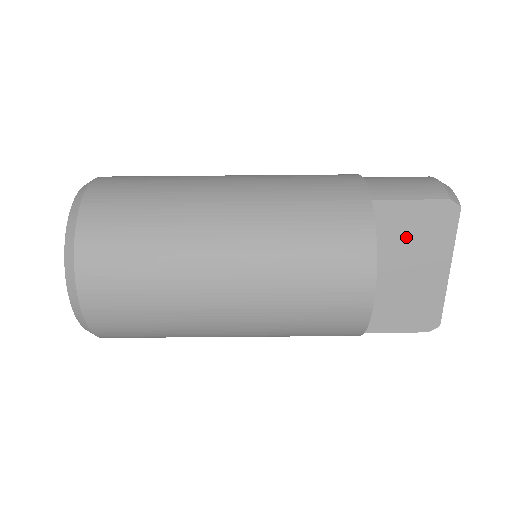
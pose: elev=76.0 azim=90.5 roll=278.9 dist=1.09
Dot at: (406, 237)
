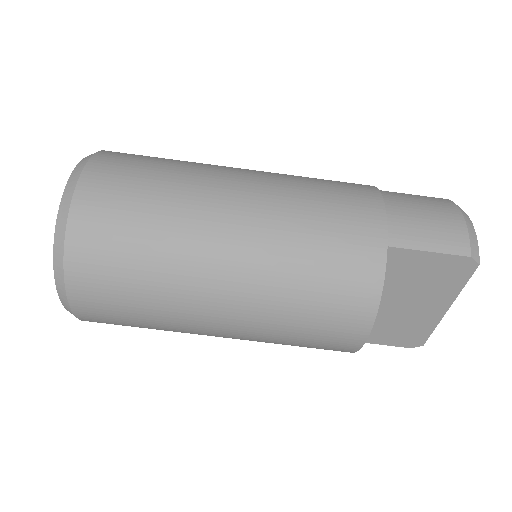
Dot at: (414, 280)
